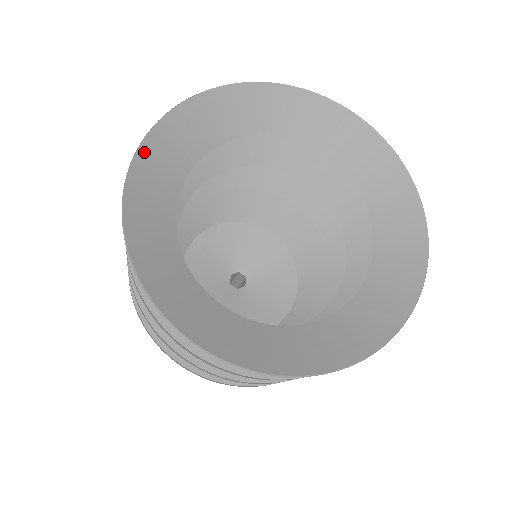
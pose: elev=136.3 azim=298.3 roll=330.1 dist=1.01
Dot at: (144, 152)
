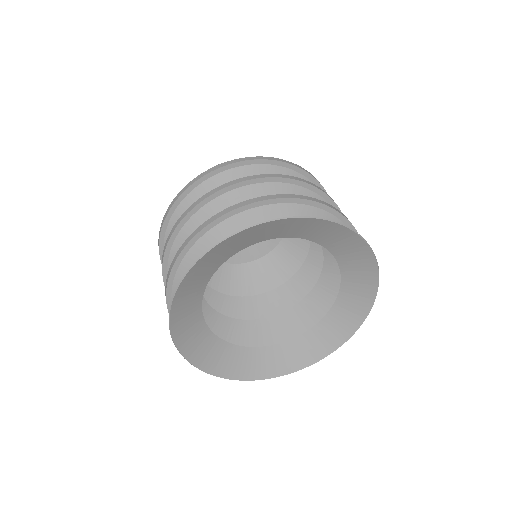
Dot at: (193, 270)
